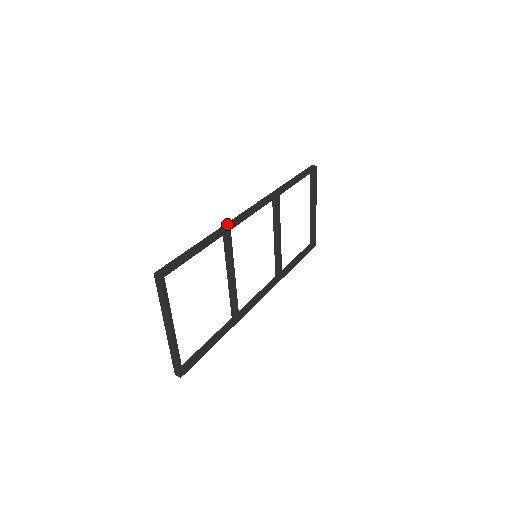
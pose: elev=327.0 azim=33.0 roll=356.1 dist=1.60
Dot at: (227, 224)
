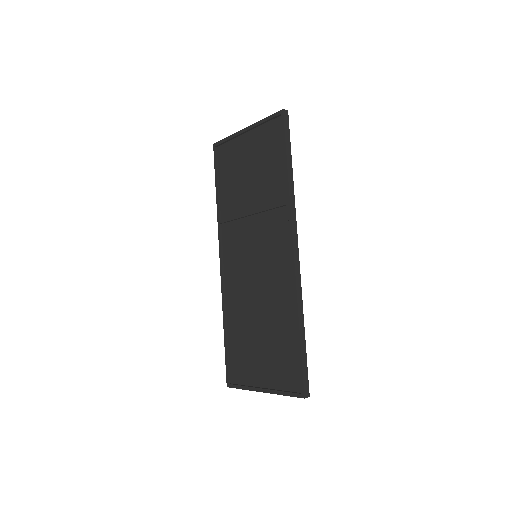
Dot at: (298, 292)
